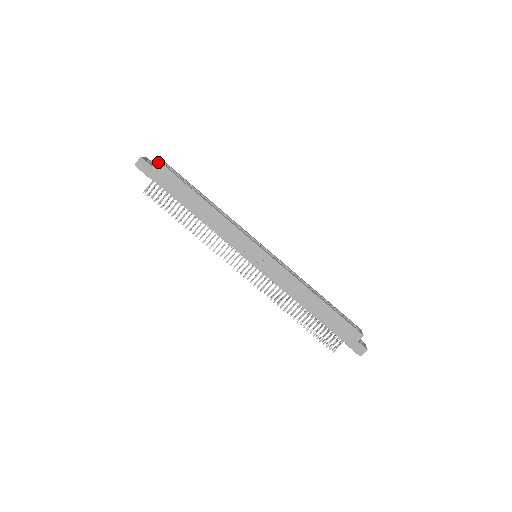
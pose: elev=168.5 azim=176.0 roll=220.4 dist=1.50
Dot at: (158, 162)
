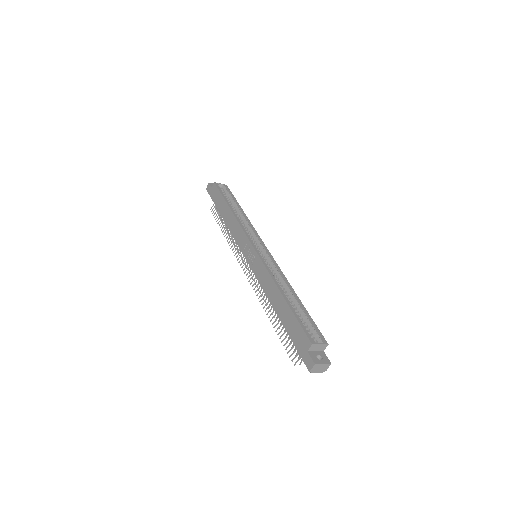
Dot at: (214, 184)
